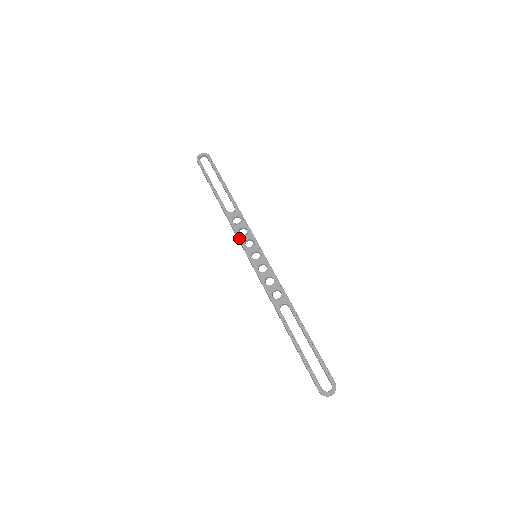
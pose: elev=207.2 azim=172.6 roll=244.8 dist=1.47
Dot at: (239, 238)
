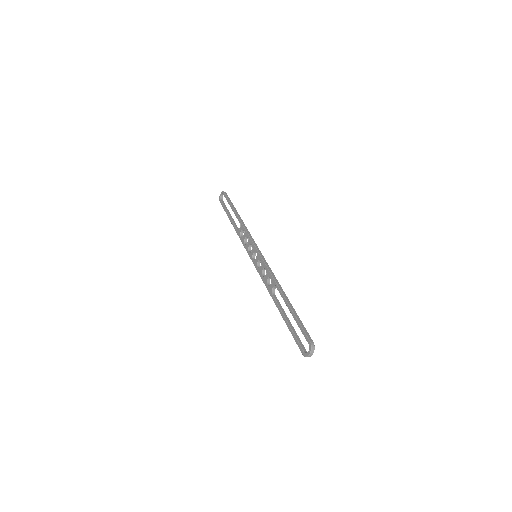
Dot at: (245, 248)
